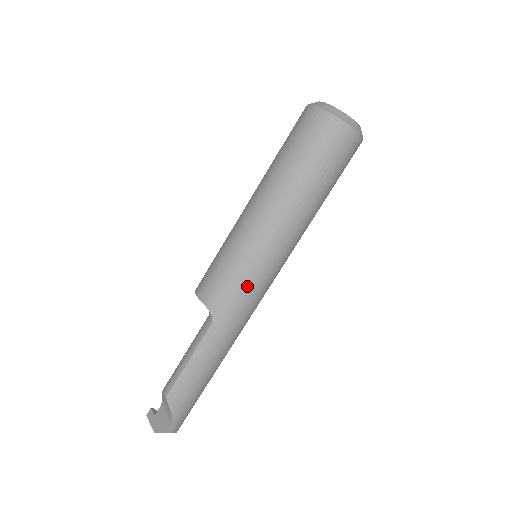
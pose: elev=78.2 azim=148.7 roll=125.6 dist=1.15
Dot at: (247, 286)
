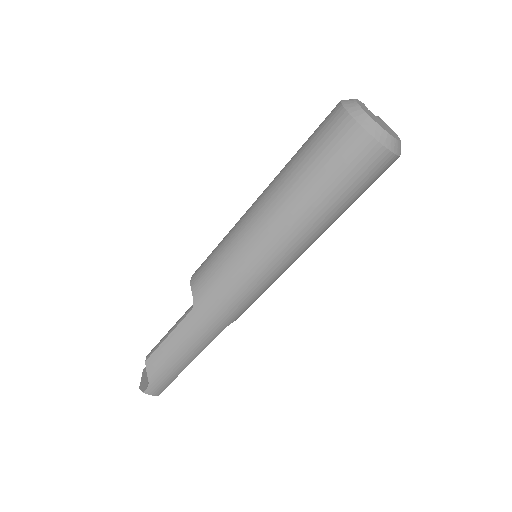
Dot at: (230, 284)
